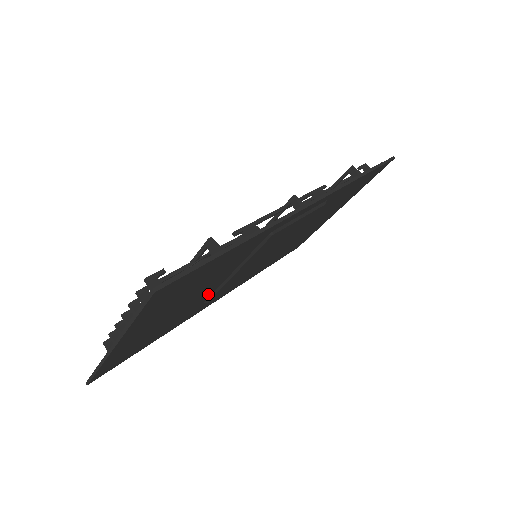
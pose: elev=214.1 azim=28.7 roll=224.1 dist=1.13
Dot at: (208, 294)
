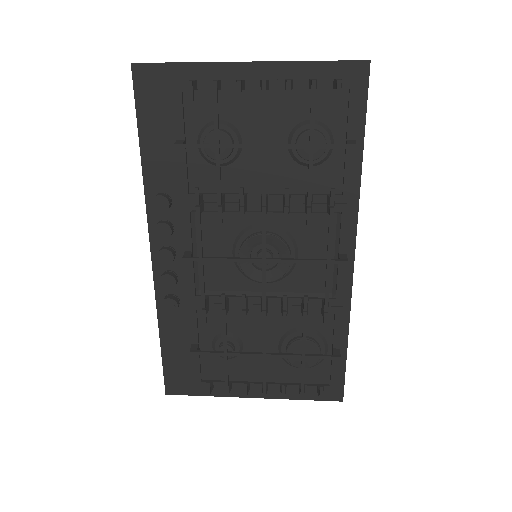
Dot at: (230, 305)
